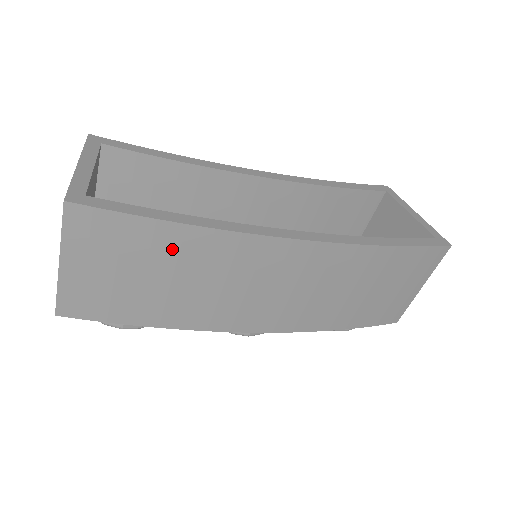
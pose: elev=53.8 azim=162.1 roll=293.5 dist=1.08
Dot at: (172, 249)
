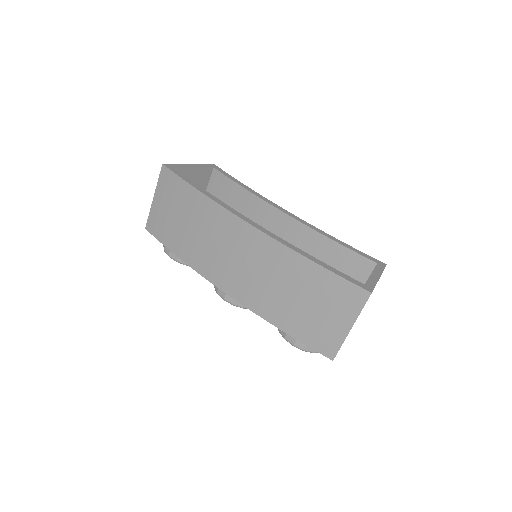
Dot at: (191, 204)
